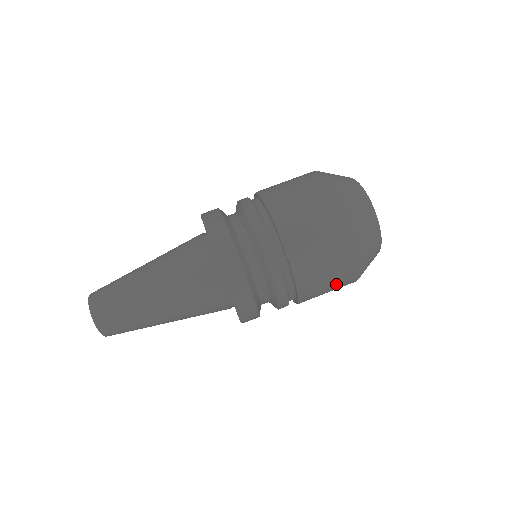
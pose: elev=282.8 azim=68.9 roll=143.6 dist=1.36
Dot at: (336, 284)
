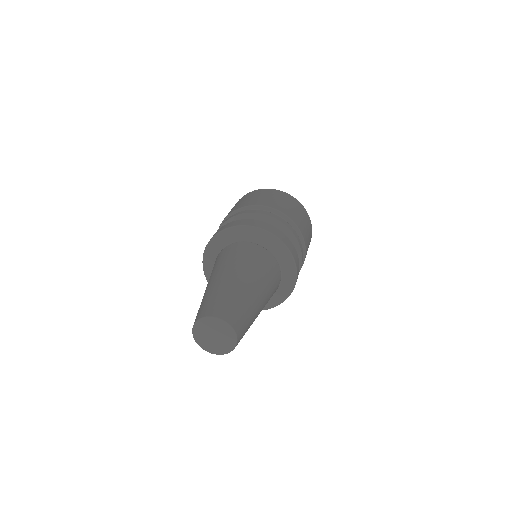
Dot at: (280, 198)
